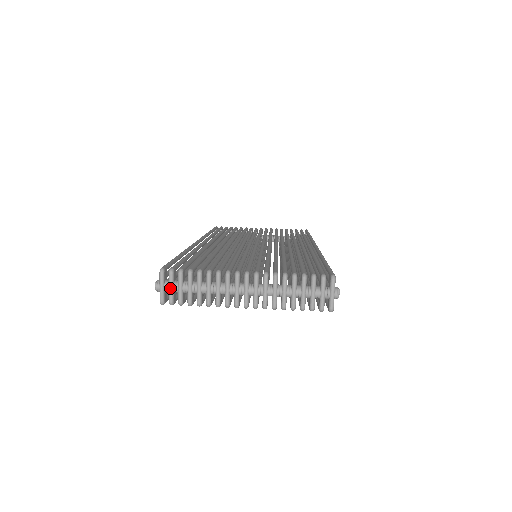
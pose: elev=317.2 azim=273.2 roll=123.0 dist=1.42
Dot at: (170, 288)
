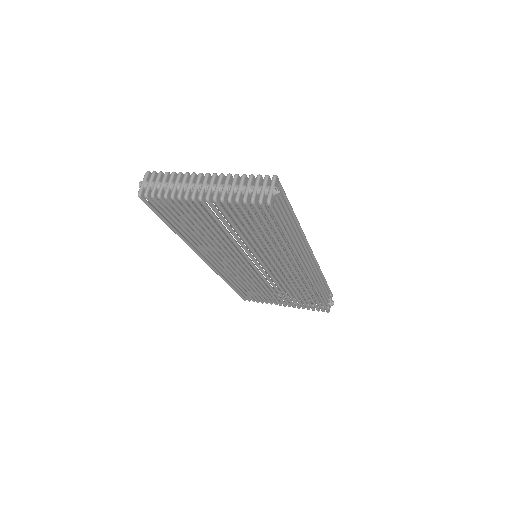
Dot at: (148, 183)
